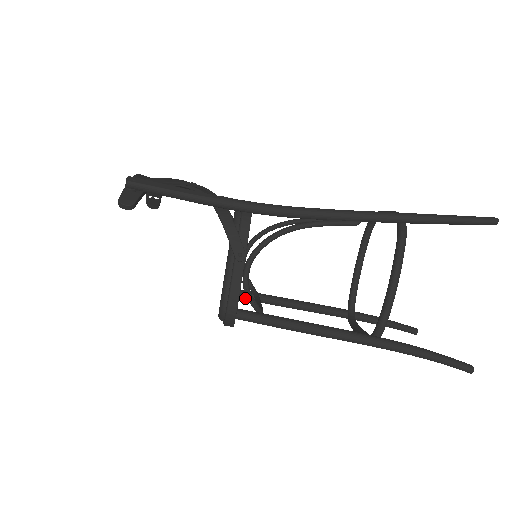
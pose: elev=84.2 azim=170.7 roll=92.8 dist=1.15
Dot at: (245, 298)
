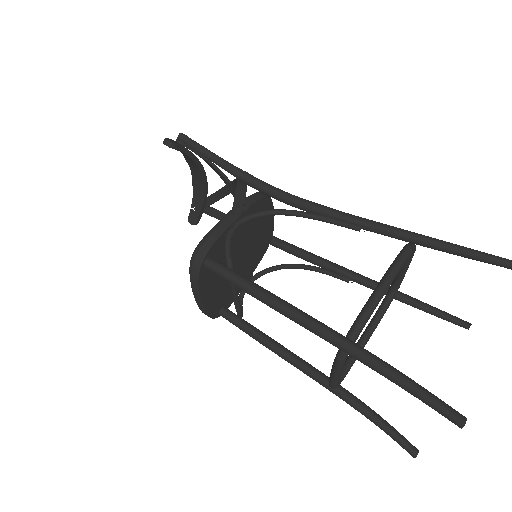
Dot at: (228, 317)
